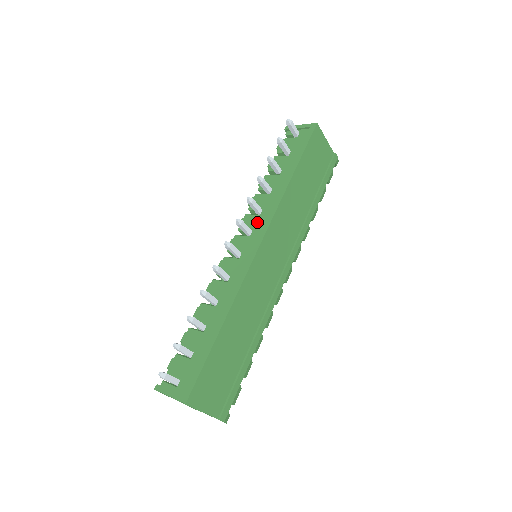
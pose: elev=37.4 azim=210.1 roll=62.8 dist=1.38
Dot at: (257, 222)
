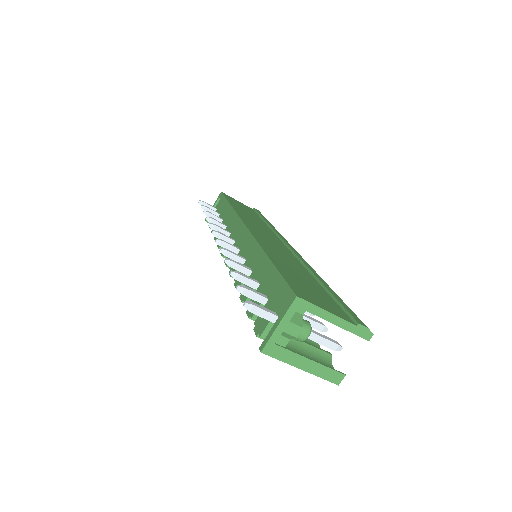
Dot at: (232, 235)
